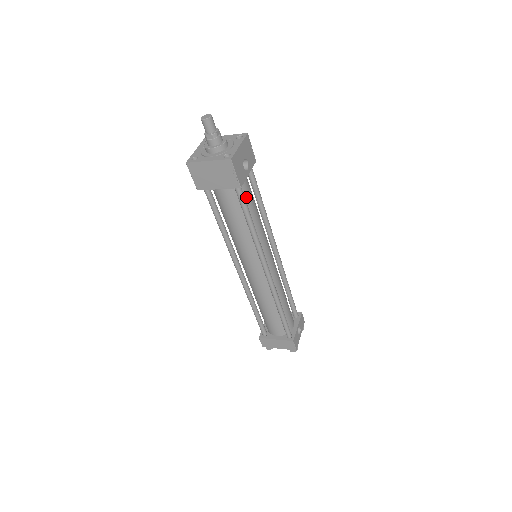
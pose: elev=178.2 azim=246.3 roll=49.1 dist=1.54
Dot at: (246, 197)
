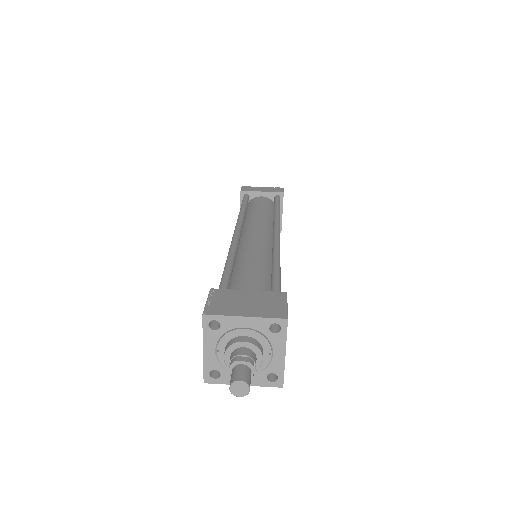
Dot at: occluded
